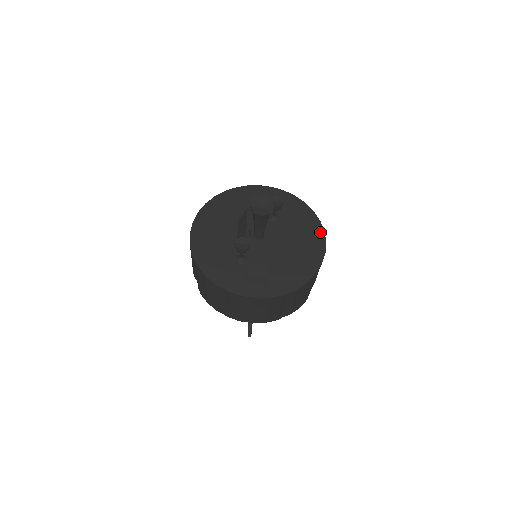
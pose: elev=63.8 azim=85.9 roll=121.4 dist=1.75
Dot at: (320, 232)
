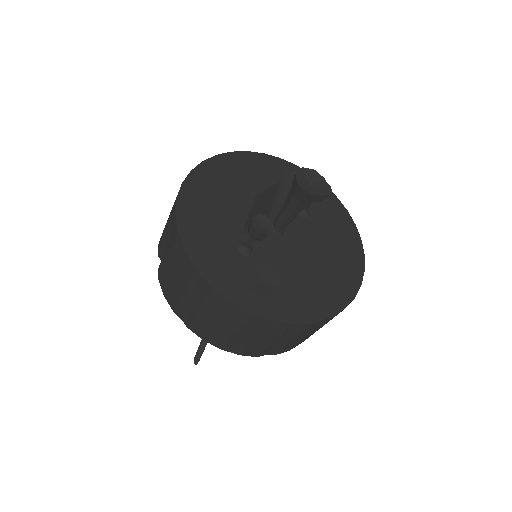
Dot at: (359, 255)
